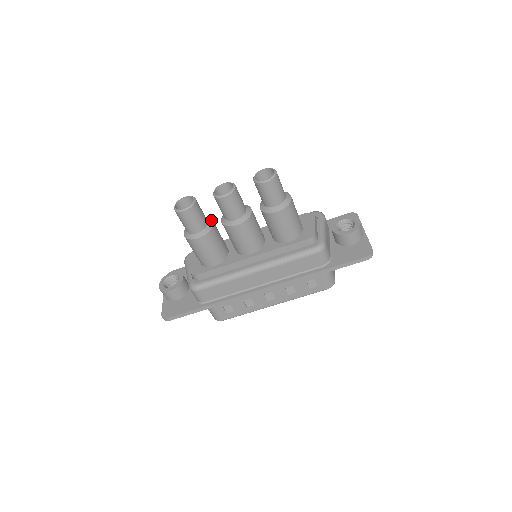
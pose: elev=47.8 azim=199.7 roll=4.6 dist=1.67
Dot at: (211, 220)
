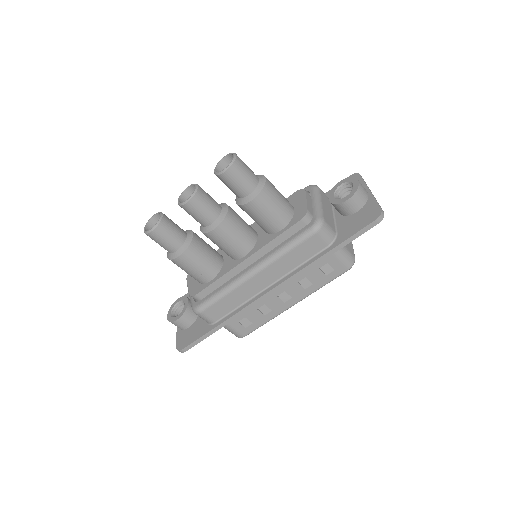
Dot at: (191, 231)
